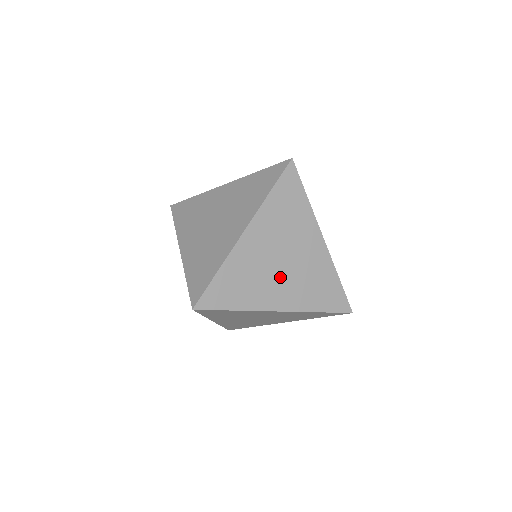
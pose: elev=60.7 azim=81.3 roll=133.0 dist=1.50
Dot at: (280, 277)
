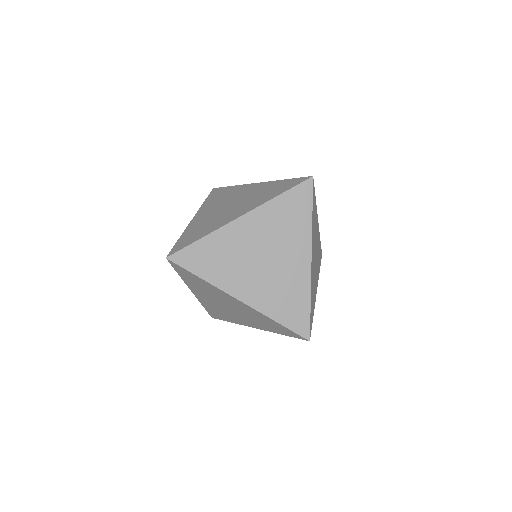
Dot at: (255, 271)
